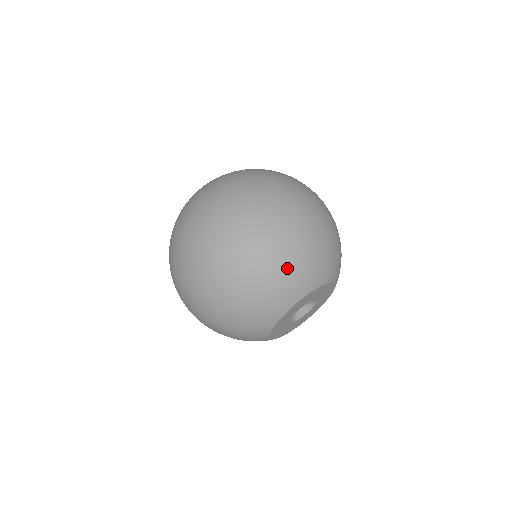
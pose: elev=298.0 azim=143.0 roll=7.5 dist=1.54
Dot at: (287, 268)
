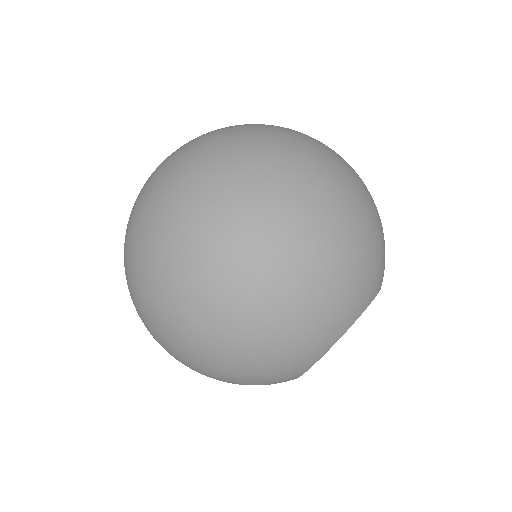
Dot at: (338, 283)
